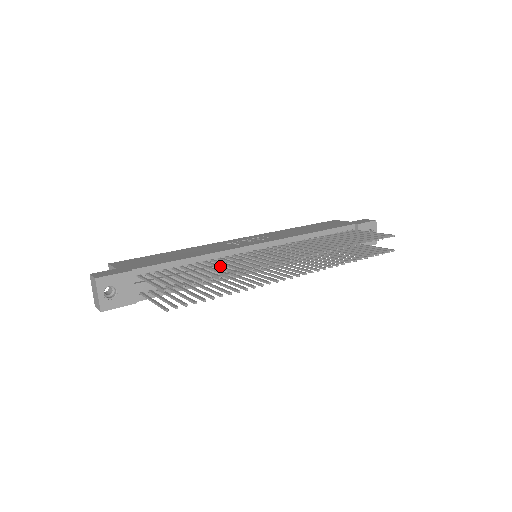
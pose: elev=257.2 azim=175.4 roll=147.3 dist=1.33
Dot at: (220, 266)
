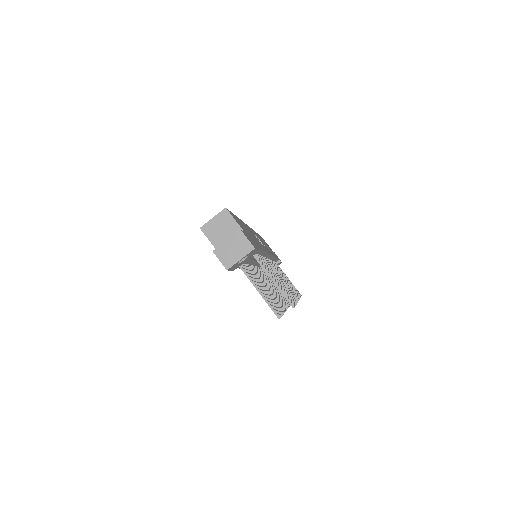
Dot at: occluded
